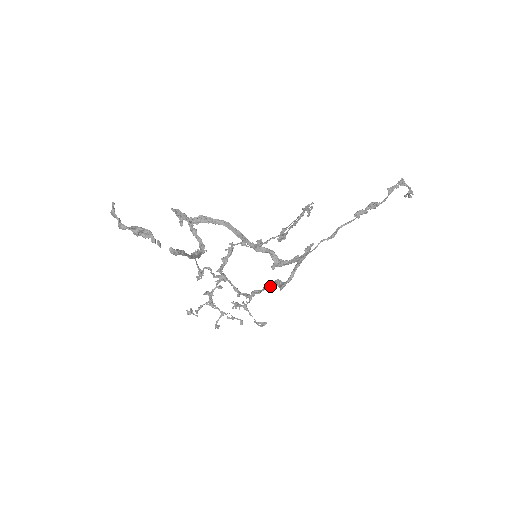
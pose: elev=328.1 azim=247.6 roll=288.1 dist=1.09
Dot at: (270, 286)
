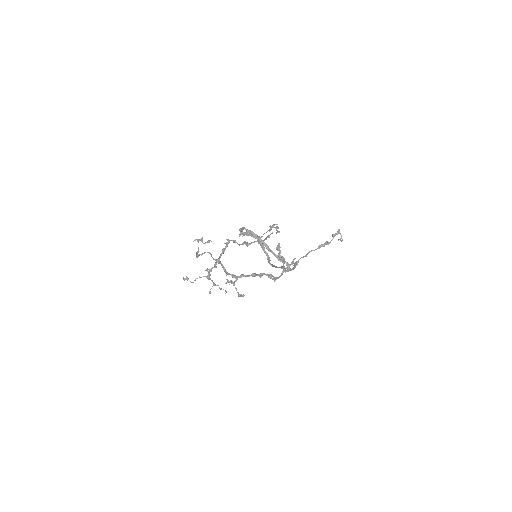
Dot at: occluded
